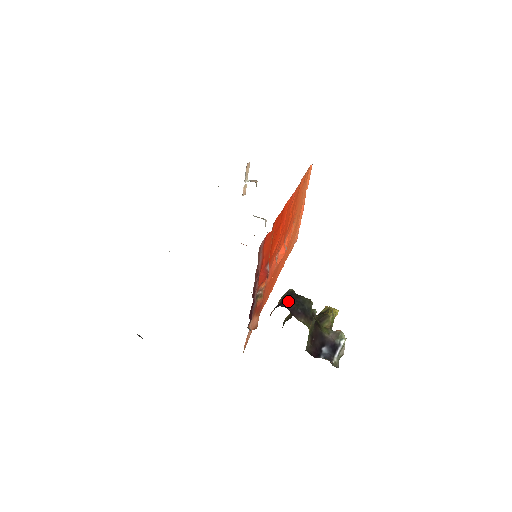
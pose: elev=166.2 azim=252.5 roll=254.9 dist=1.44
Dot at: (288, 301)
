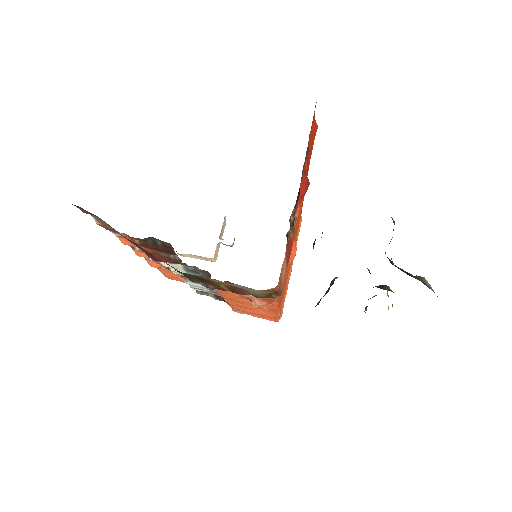
Dot at: occluded
